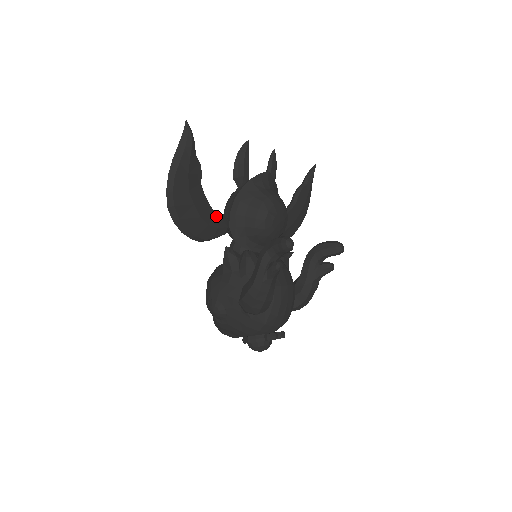
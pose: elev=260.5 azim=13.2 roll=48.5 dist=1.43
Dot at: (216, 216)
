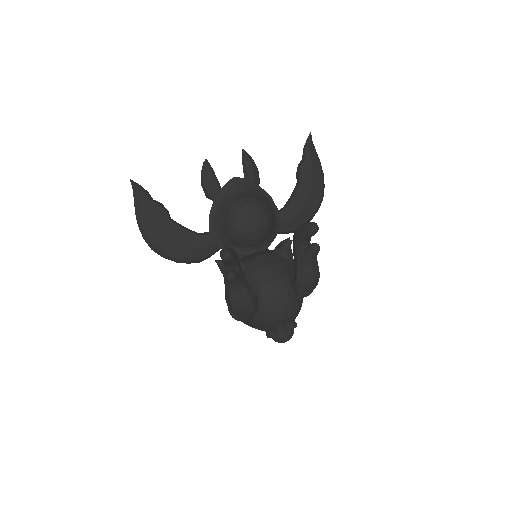
Dot at: (201, 237)
